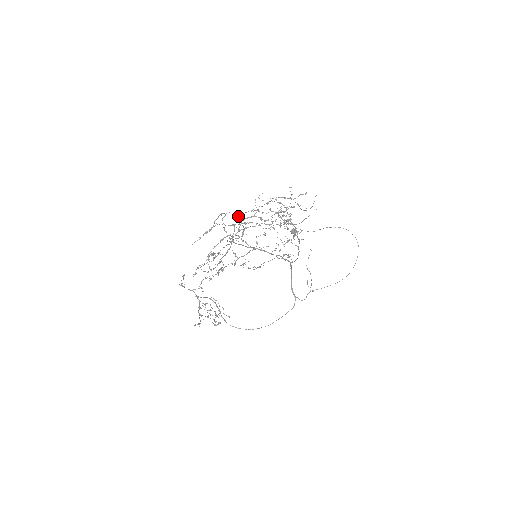
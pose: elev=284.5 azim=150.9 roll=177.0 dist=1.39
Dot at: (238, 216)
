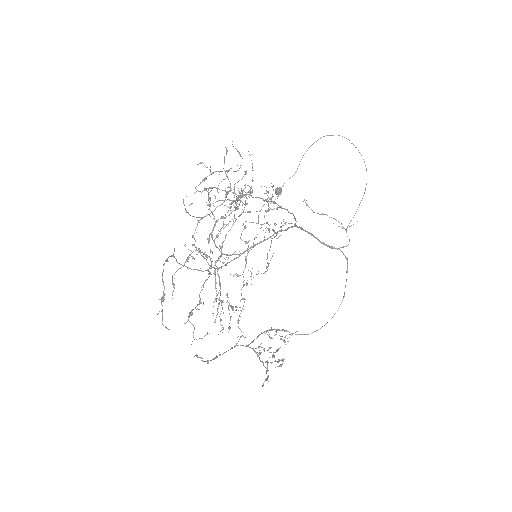
Dot at: occluded
